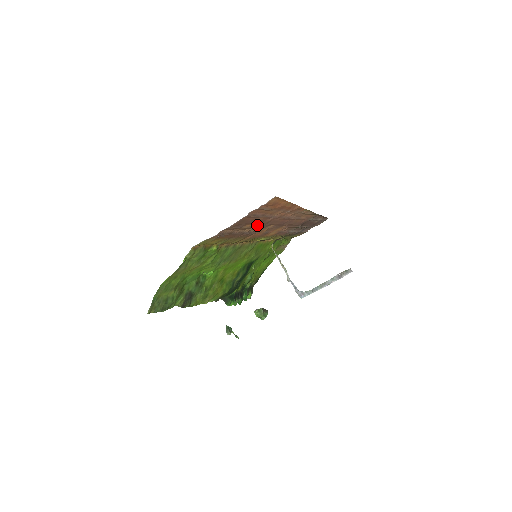
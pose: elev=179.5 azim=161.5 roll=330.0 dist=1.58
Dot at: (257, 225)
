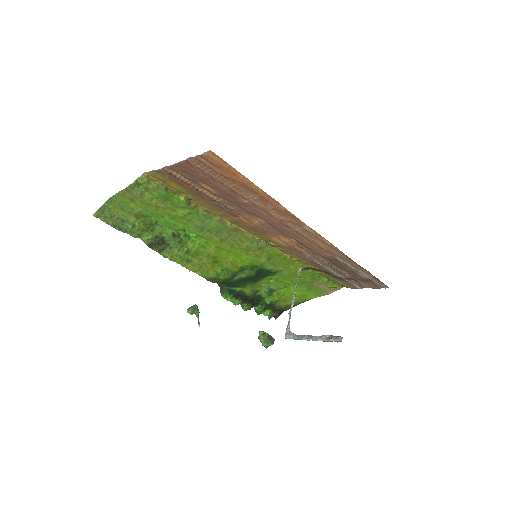
Dot at: (227, 198)
